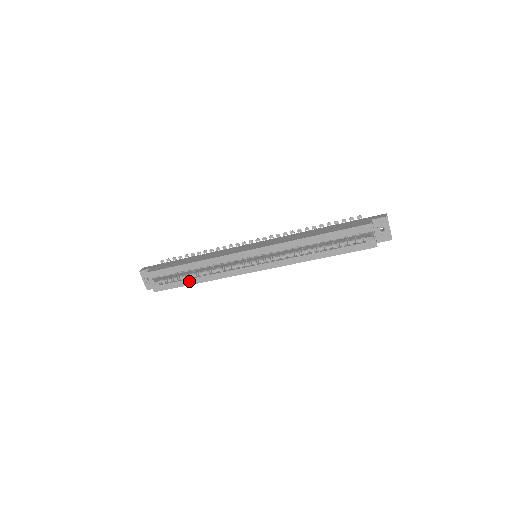
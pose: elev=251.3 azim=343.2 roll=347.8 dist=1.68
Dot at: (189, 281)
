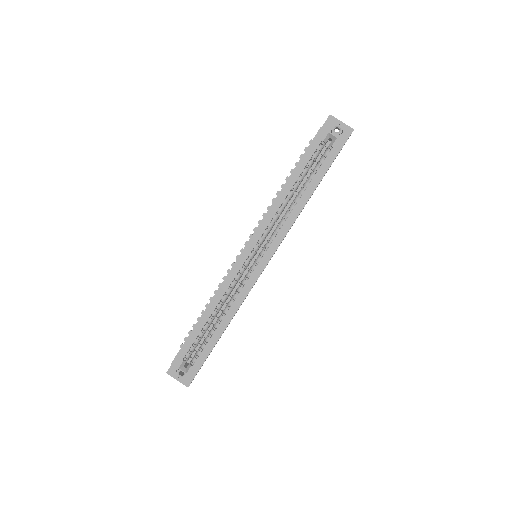
Dot at: (216, 335)
